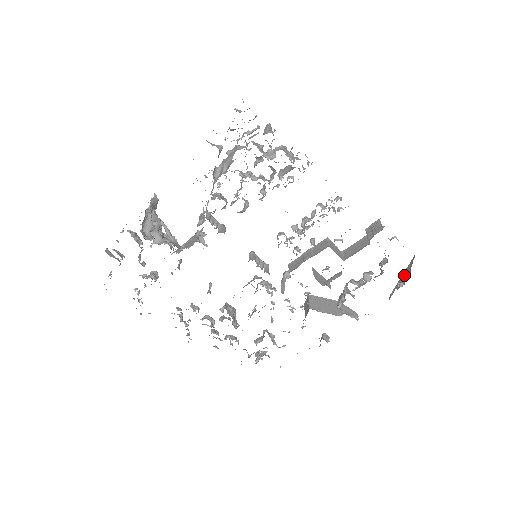
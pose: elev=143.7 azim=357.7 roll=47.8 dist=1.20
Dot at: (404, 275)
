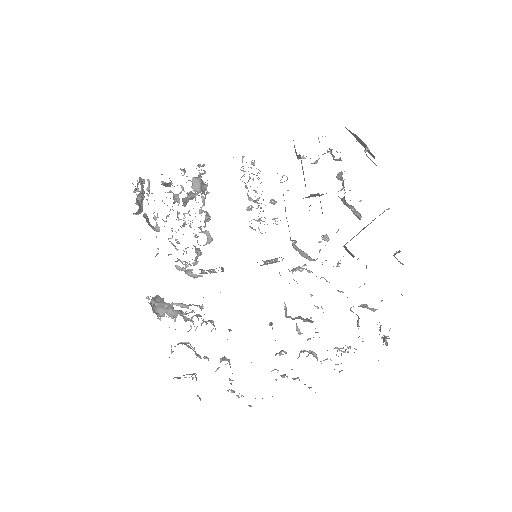
Dot at: (362, 144)
